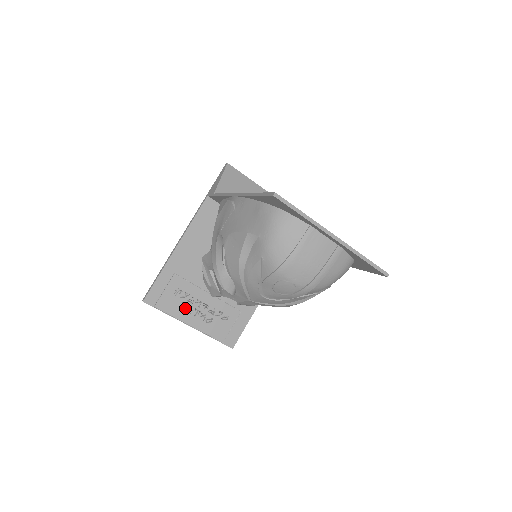
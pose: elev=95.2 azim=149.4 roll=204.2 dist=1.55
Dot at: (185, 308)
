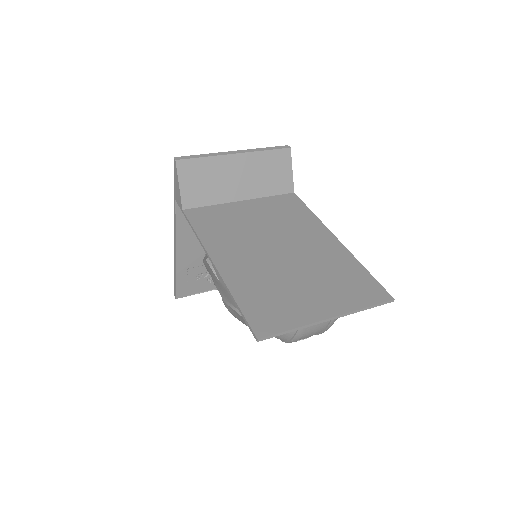
Dot at: (212, 281)
